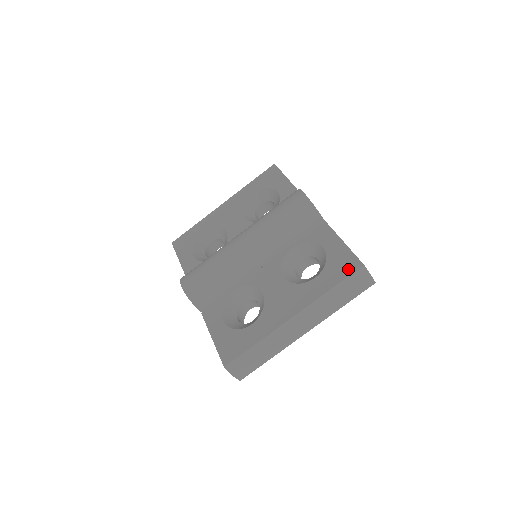
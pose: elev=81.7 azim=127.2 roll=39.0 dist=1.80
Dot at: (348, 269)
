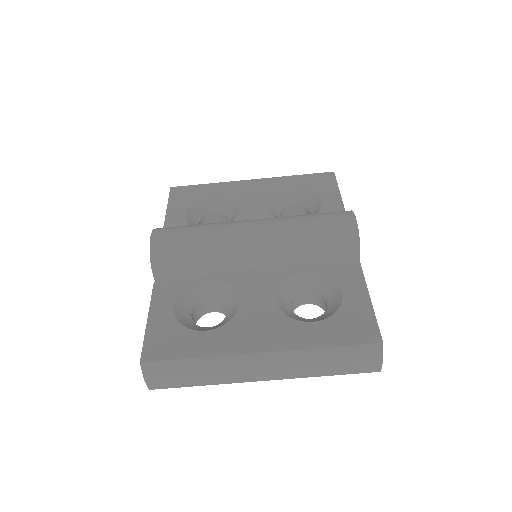
Dot at: (360, 336)
